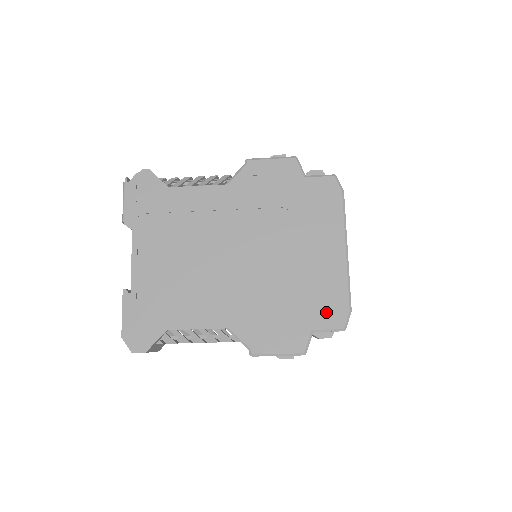
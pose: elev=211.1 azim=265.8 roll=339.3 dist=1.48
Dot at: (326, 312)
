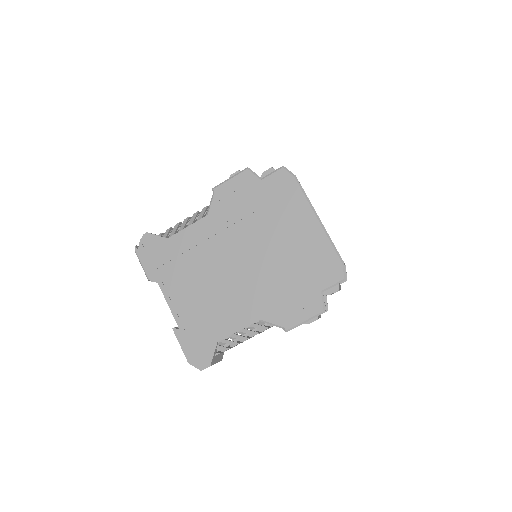
Dot at: (325, 273)
